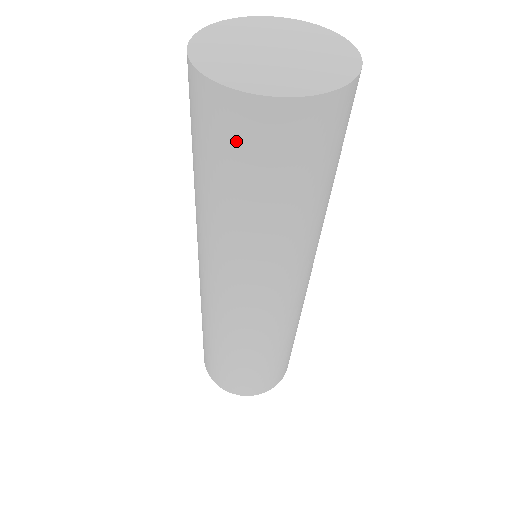
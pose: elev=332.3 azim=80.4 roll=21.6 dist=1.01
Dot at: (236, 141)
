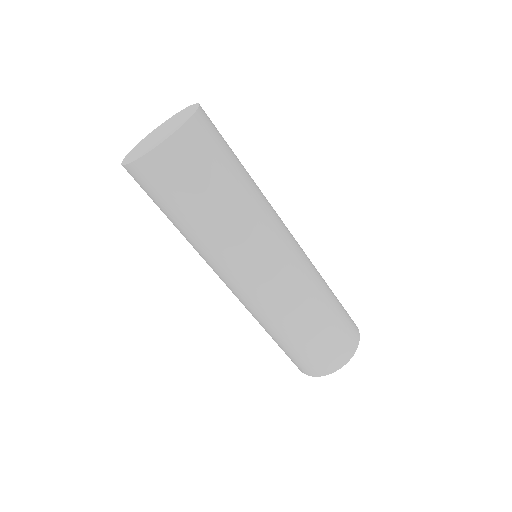
Dot at: occluded
